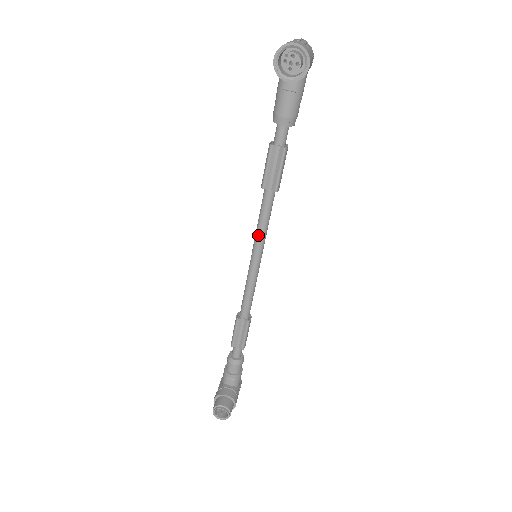
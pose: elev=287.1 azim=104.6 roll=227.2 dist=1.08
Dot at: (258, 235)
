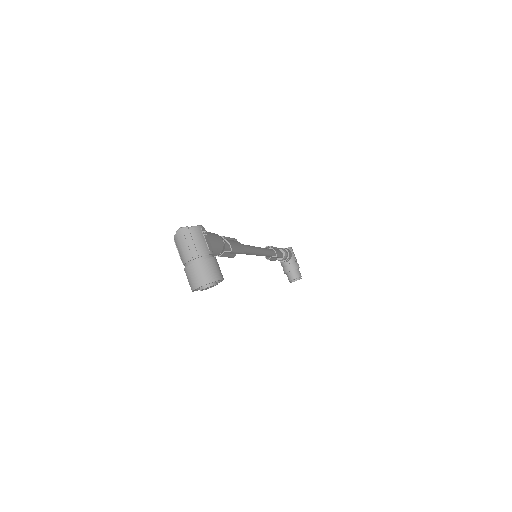
Dot at: occluded
